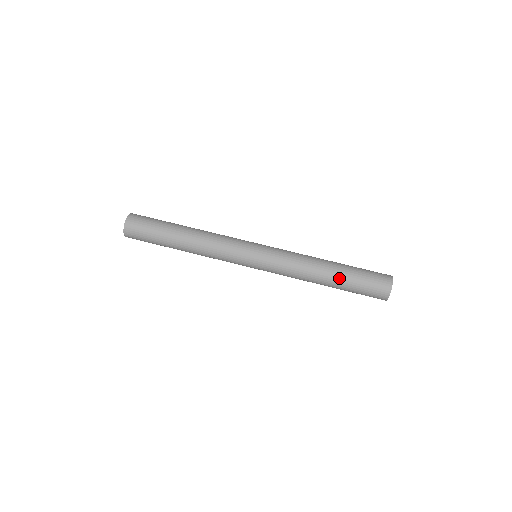
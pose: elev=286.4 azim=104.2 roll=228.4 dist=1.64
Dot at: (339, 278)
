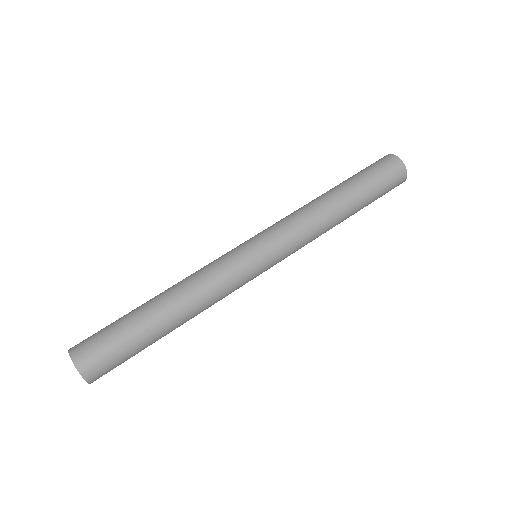
Dot at: (358, 209)
